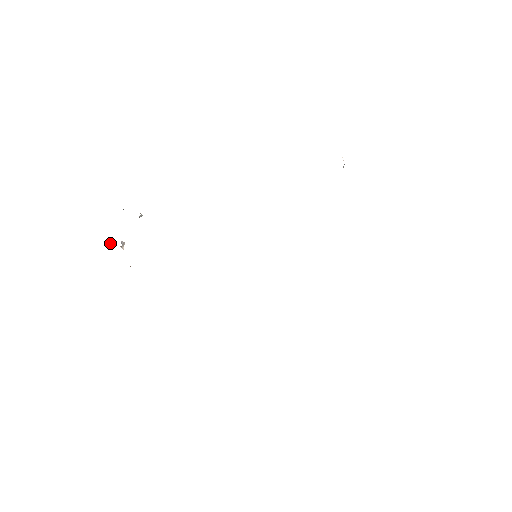
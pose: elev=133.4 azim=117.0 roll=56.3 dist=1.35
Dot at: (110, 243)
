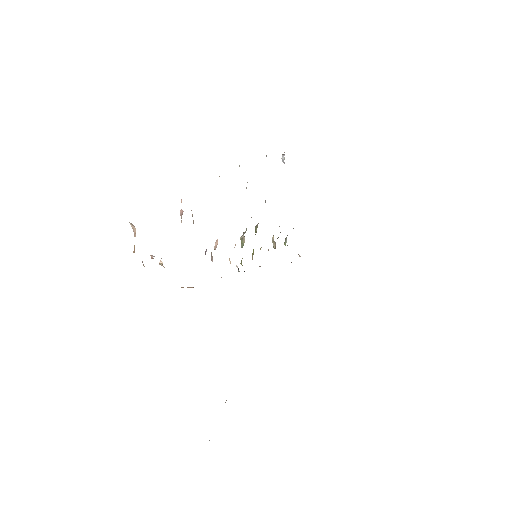
Dot at: (153, 258)
